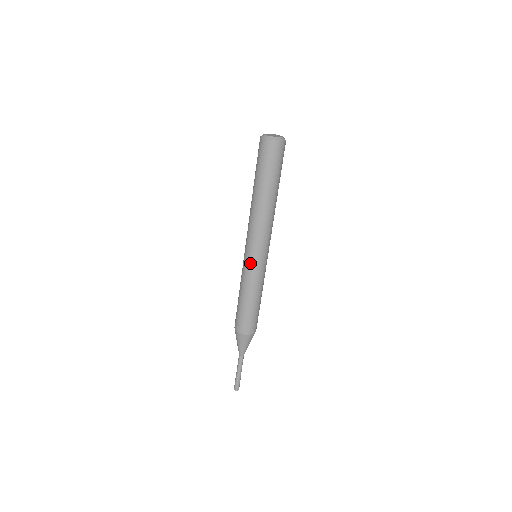
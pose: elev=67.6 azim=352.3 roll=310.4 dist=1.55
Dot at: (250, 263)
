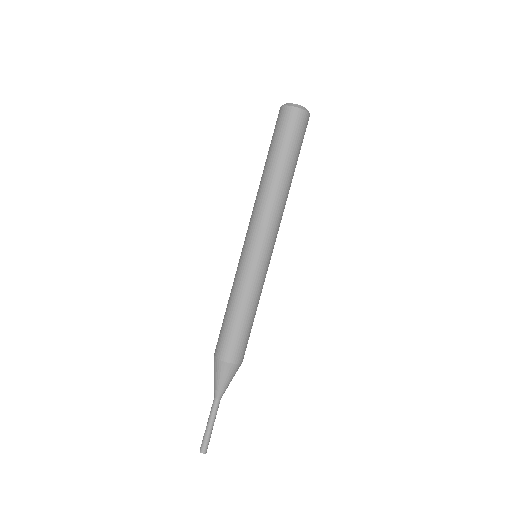
Dot at: (240, 257)
